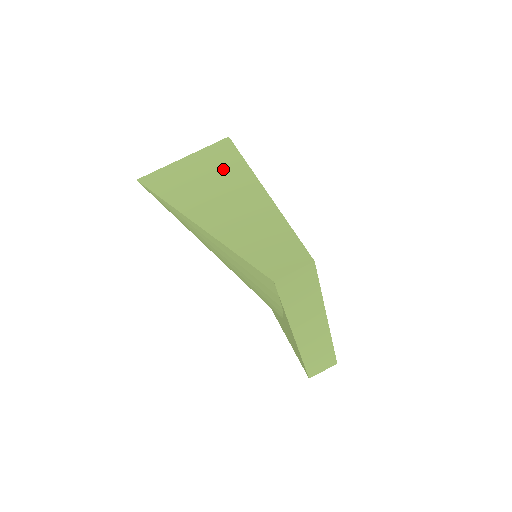
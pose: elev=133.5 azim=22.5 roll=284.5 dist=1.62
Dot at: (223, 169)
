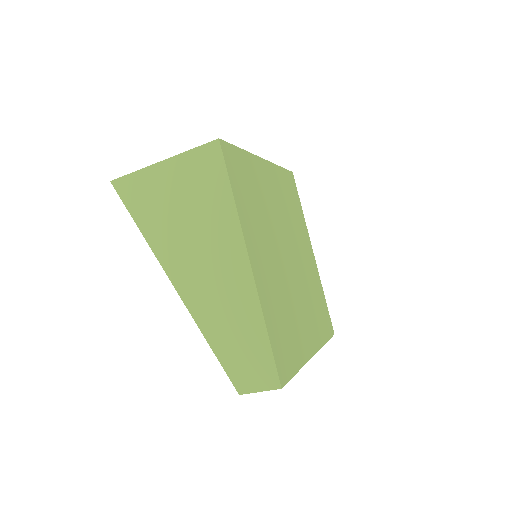
Dot at: (206, 204)
